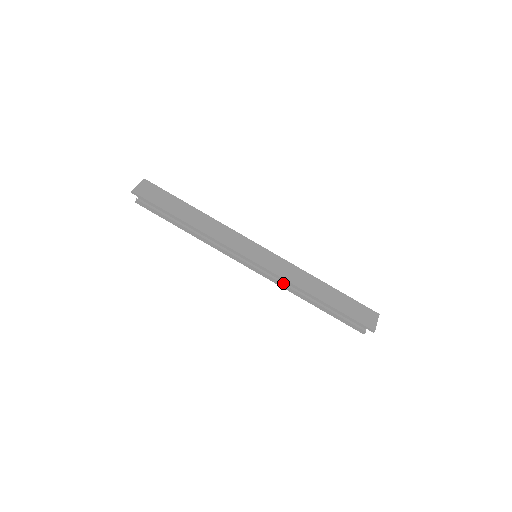
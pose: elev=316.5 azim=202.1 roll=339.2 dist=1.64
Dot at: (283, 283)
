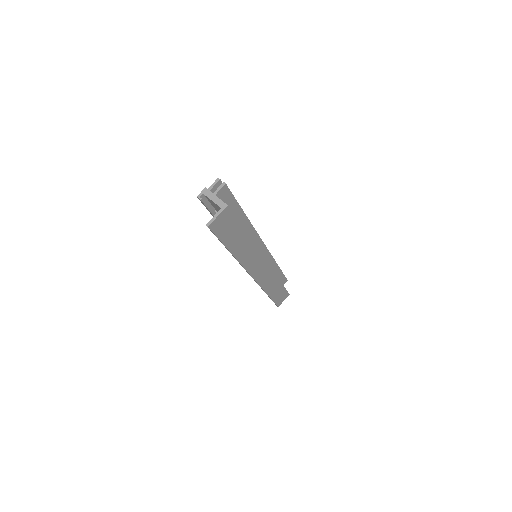
Dot at: occluded
